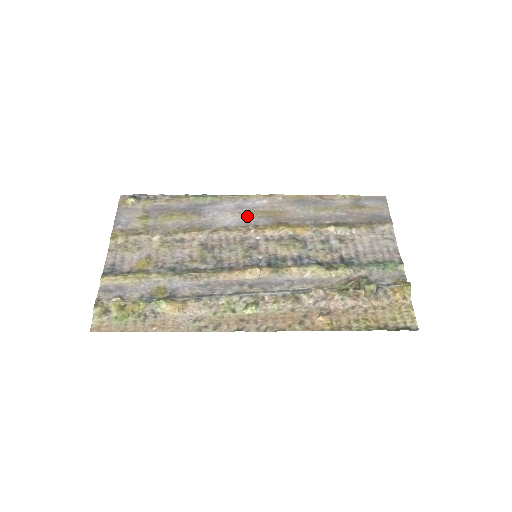
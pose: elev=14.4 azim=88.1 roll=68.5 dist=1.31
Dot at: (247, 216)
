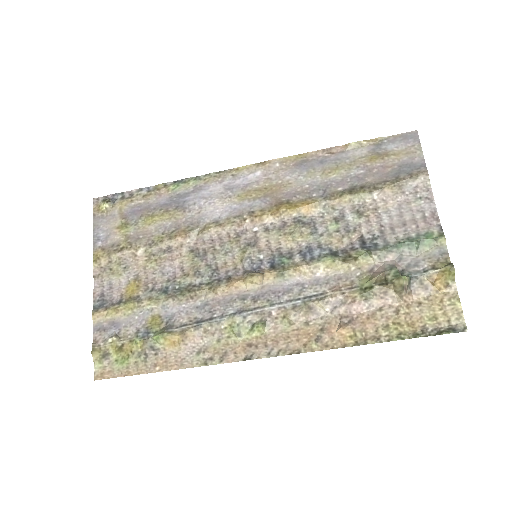
Dot at: (239, 200)
